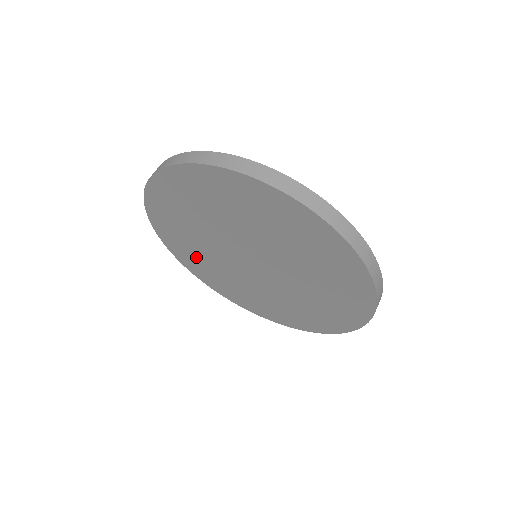
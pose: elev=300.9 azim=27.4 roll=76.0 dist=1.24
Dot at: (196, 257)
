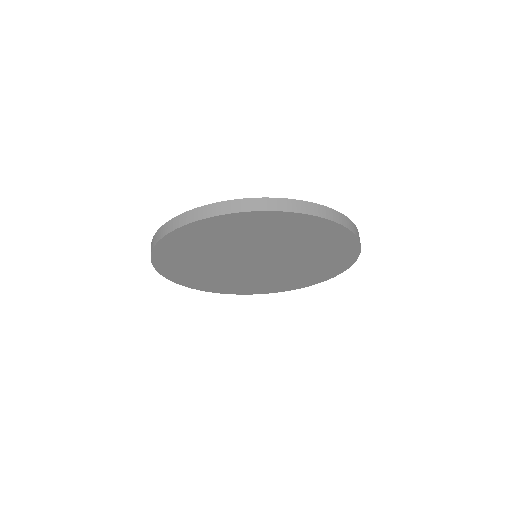
Dot at: (188, 267)
